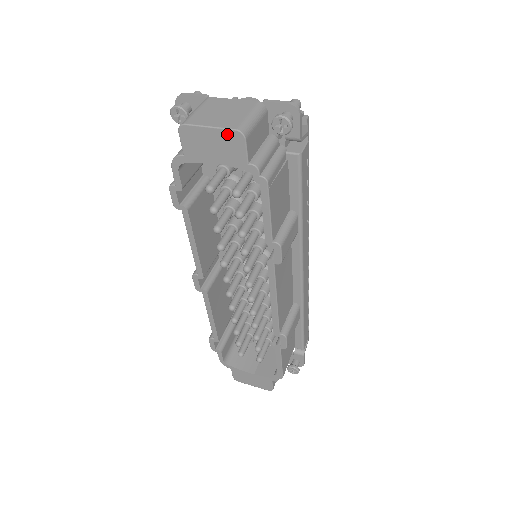
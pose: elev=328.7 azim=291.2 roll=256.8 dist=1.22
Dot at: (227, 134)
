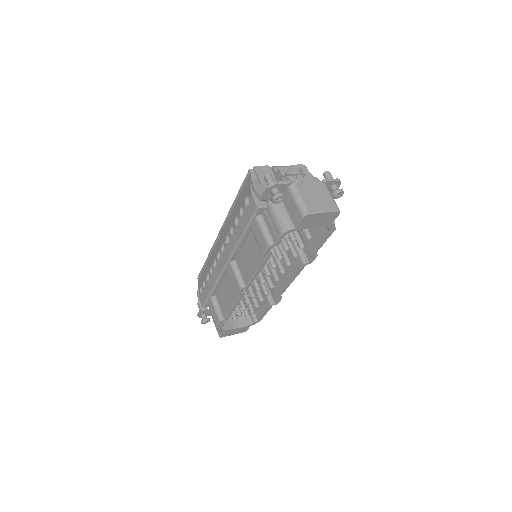
Dot at: (332, 214)
